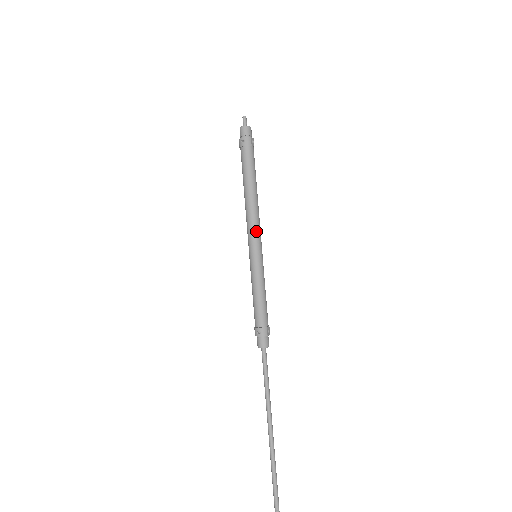
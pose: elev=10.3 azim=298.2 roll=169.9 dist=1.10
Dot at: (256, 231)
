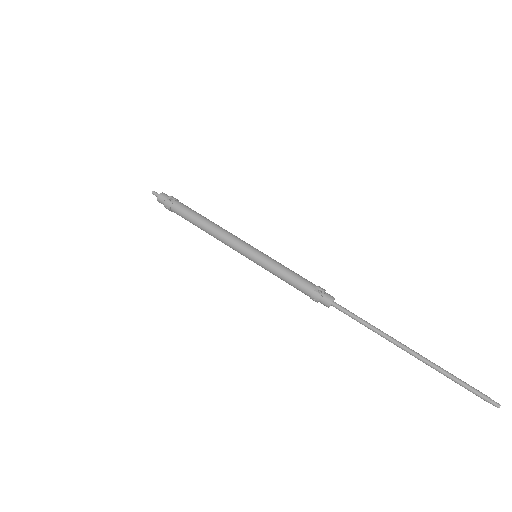
Dot at: (235, 244)
